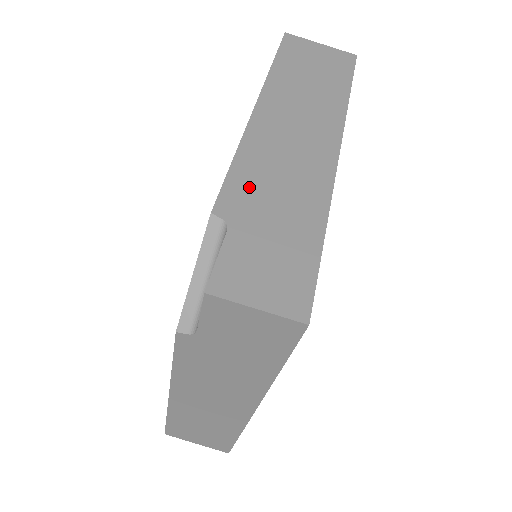
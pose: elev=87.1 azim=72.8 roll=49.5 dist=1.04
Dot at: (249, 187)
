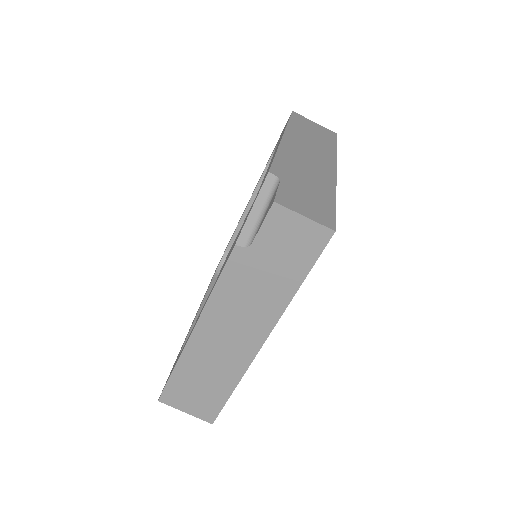
Dot at: (288, 168)
